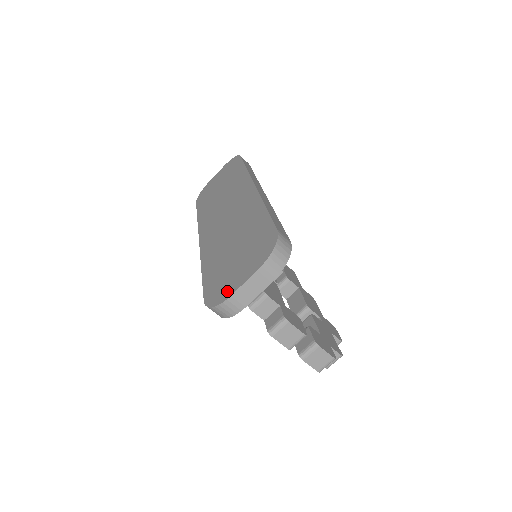
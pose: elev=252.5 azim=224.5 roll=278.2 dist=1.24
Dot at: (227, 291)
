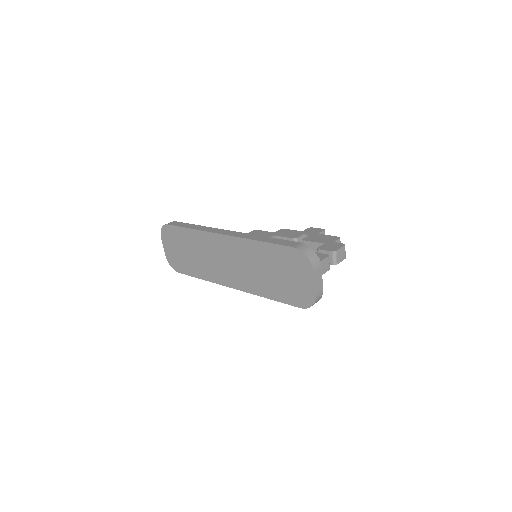
Dot at: (309, 293)
